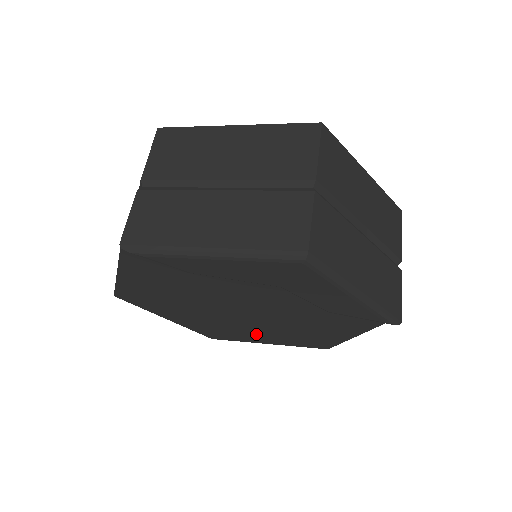
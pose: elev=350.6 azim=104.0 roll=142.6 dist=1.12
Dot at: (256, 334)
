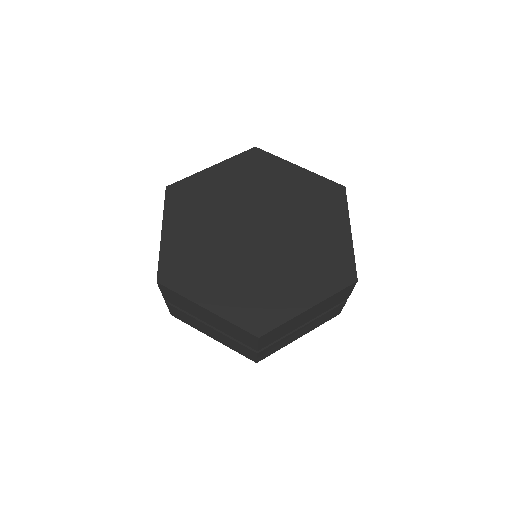
Dot at: occluded
